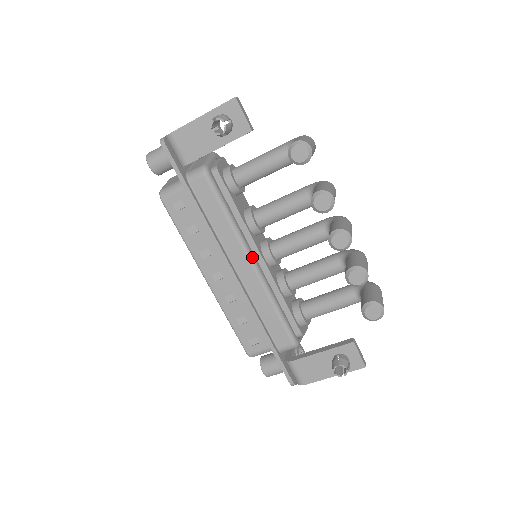
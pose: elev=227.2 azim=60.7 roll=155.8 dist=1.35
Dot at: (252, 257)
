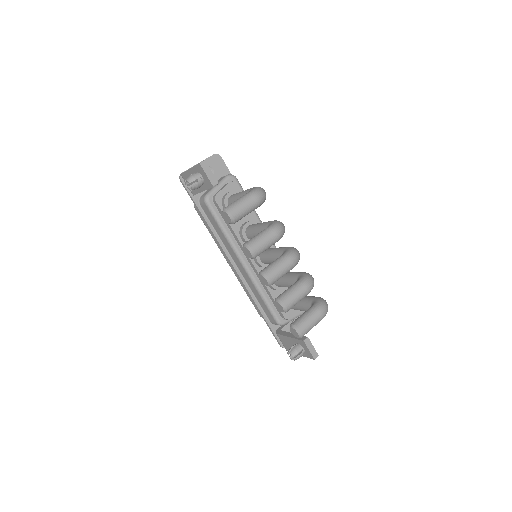
Dot at: (243, 261)
